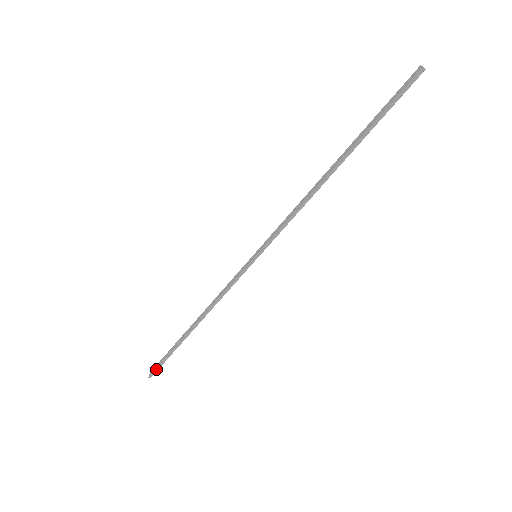
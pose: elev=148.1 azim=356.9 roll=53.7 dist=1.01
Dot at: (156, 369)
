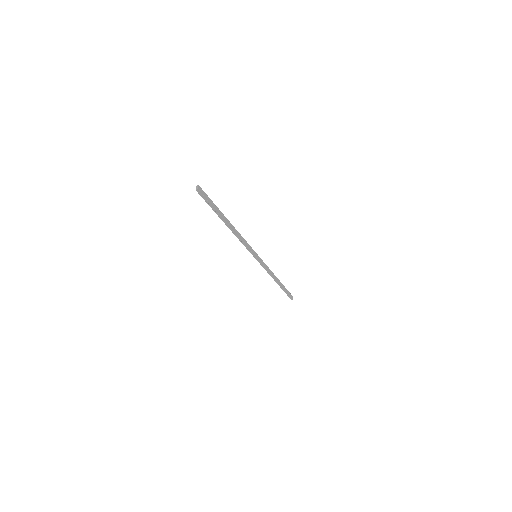
Dot at: (289, 297)
